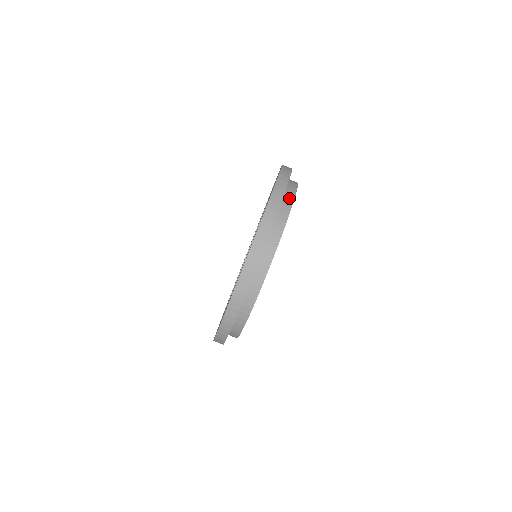
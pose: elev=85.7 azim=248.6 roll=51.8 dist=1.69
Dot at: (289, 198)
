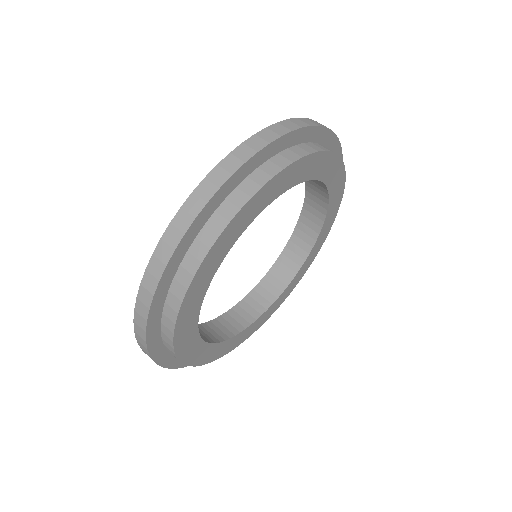
Dot at: (280, 162)
